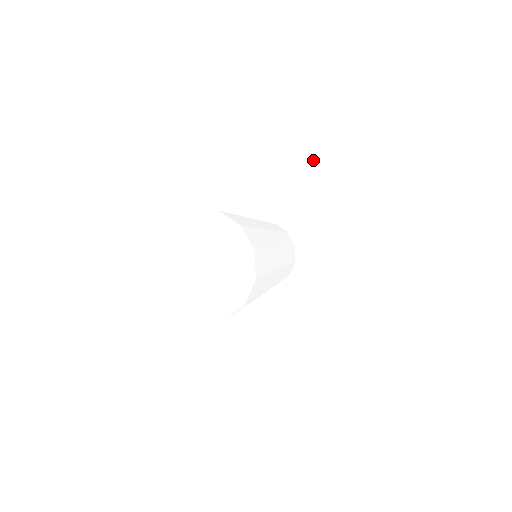
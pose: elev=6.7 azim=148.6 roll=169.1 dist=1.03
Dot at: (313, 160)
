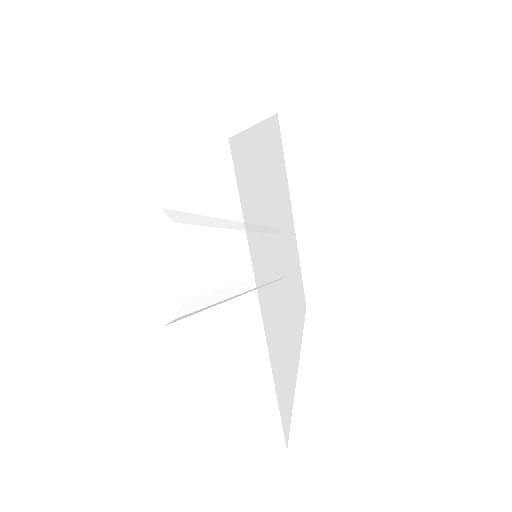
Dot at: (270, 153)
